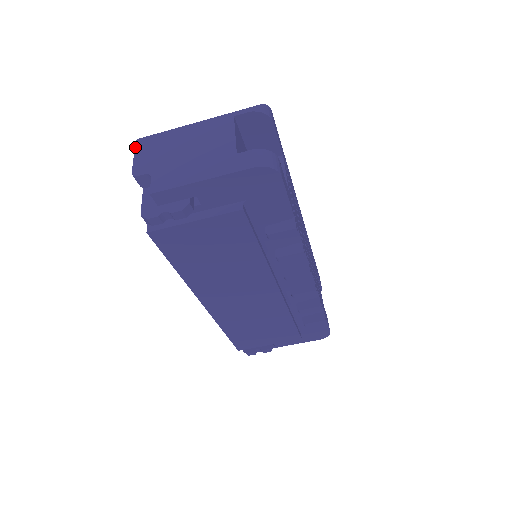
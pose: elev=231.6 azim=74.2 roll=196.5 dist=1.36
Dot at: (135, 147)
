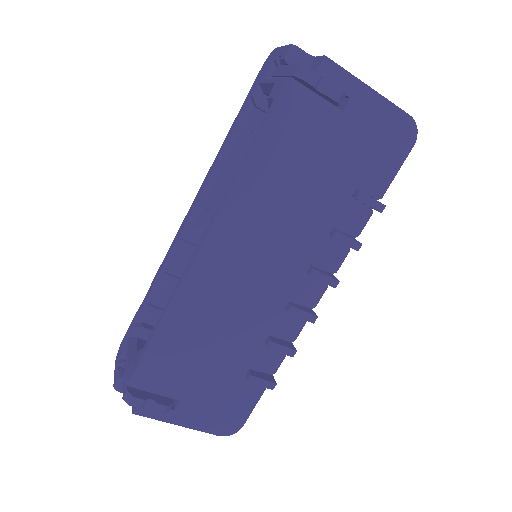
Dot at: (279, 47)
